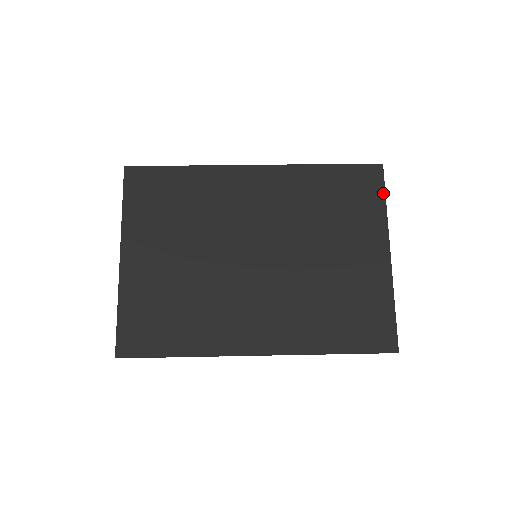
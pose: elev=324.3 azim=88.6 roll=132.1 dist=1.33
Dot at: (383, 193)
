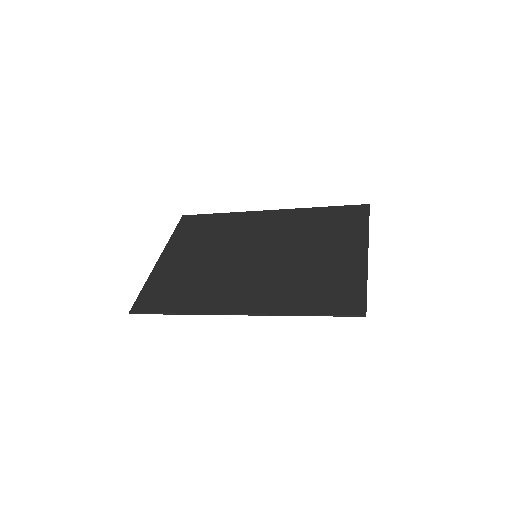
Dot at: (367, 219)
